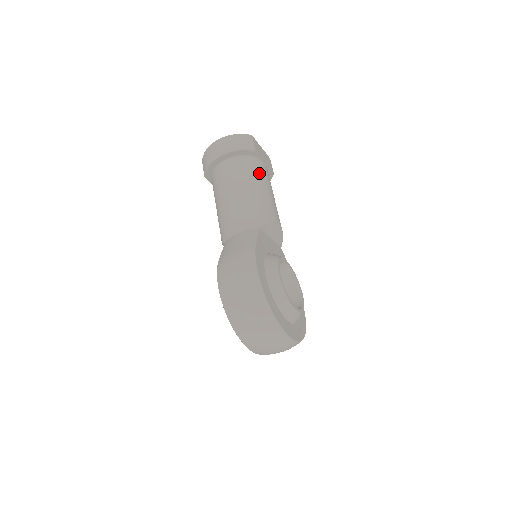
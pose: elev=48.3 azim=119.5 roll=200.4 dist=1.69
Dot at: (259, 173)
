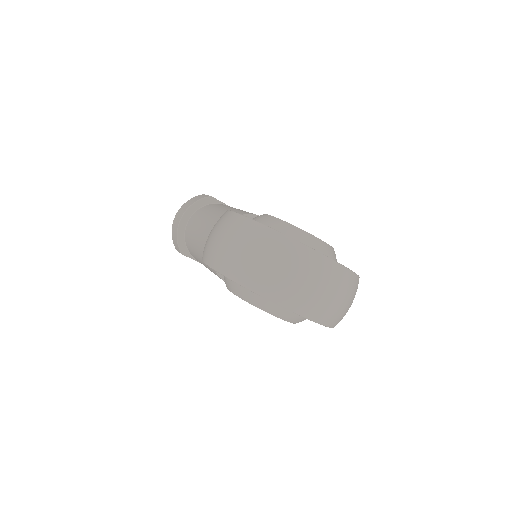
Dot at: occluded
